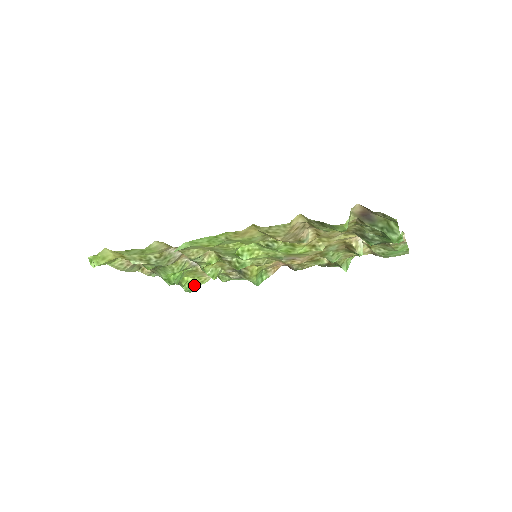
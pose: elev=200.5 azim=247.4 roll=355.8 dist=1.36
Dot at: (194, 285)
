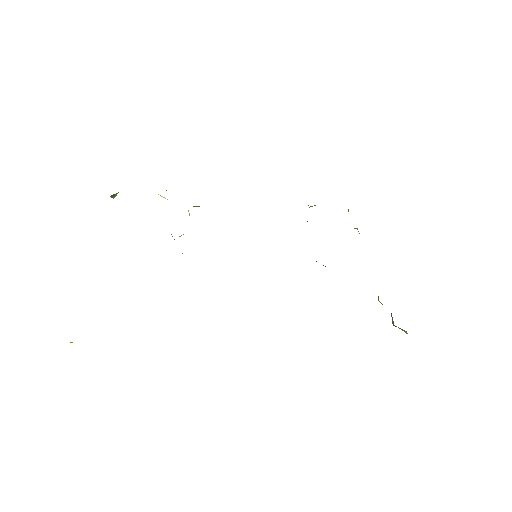
Dot at: occluded
